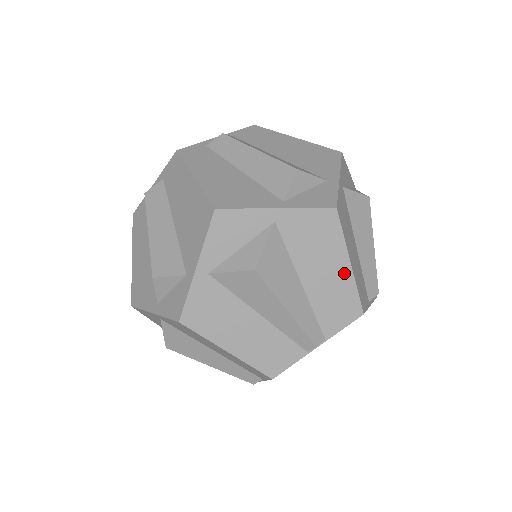
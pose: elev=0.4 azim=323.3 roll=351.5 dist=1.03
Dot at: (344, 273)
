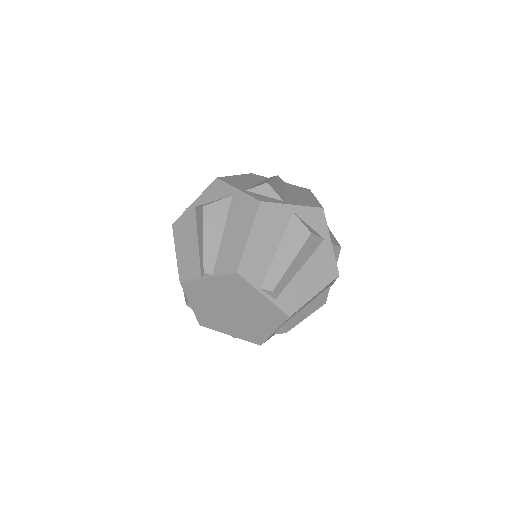
Dot at: (243, 240)
